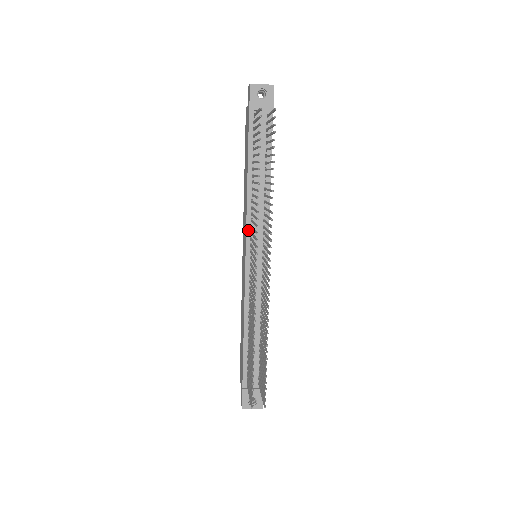
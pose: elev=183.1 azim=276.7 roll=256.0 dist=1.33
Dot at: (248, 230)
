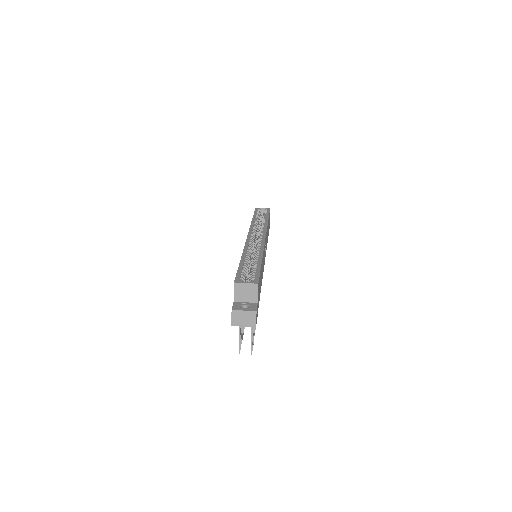
Dot at: occluded
